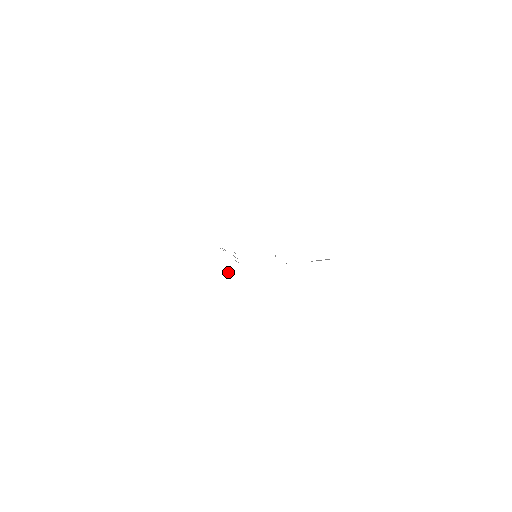
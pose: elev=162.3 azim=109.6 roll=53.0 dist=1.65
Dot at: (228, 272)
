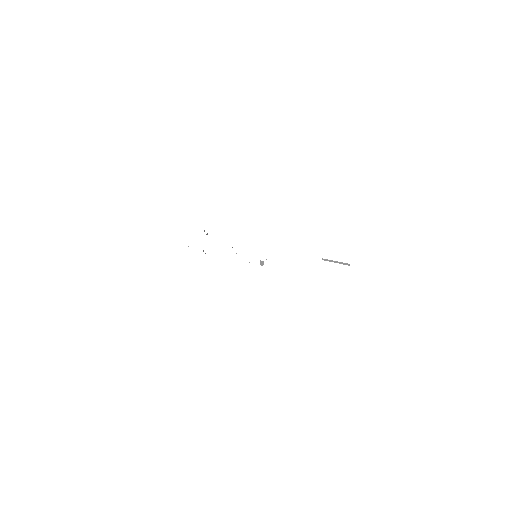
Dot at: occluded
